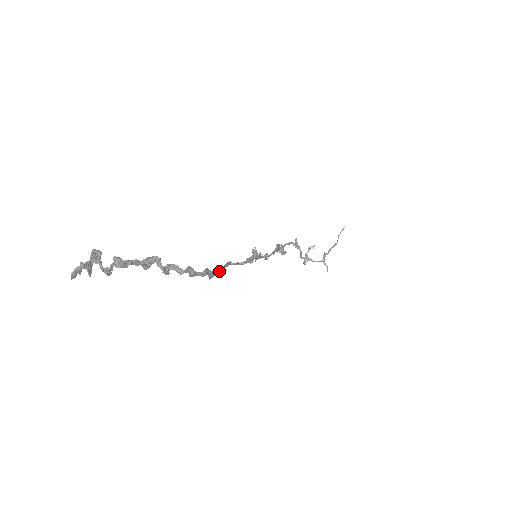
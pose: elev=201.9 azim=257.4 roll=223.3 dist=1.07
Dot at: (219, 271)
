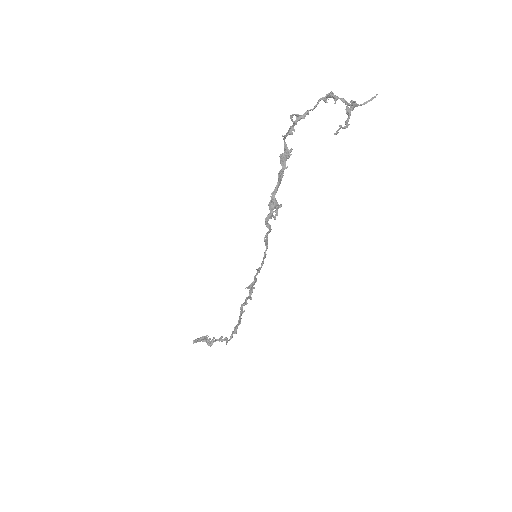
Dot at: (241, 315)
